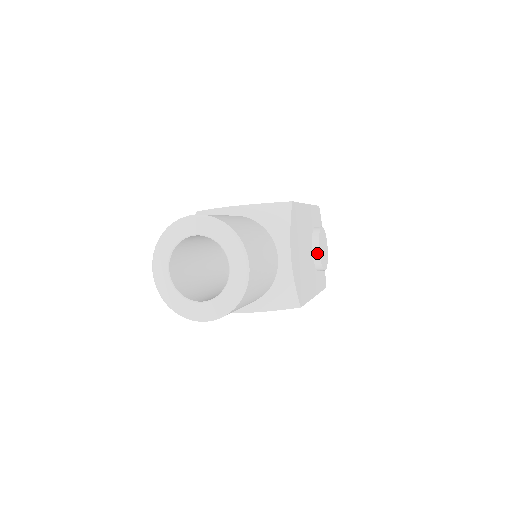
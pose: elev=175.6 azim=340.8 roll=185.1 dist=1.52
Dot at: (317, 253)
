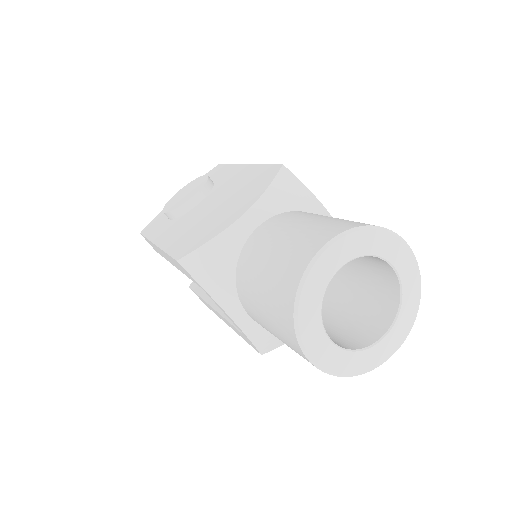
Dot at: occluded
